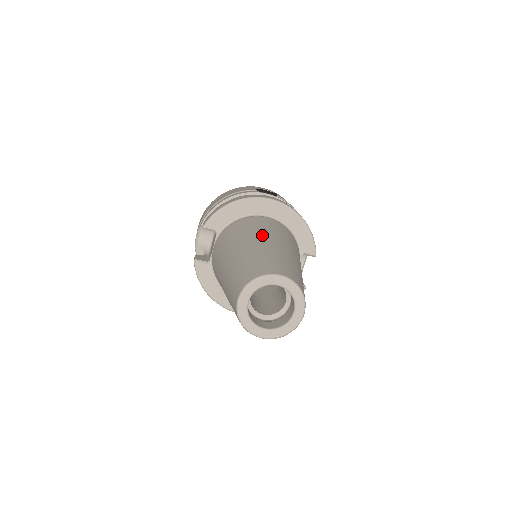
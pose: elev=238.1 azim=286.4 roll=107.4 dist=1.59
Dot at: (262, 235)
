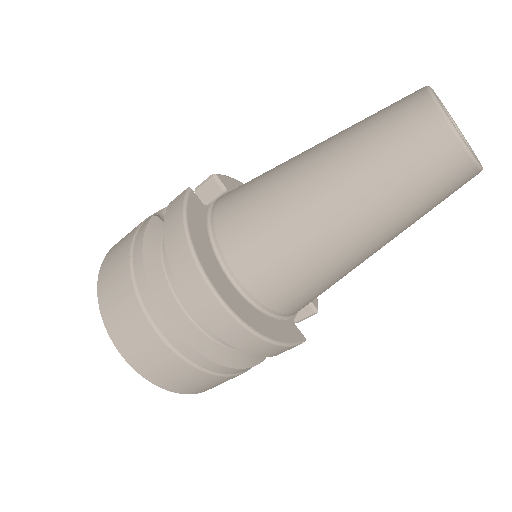
Dot at: occluded
